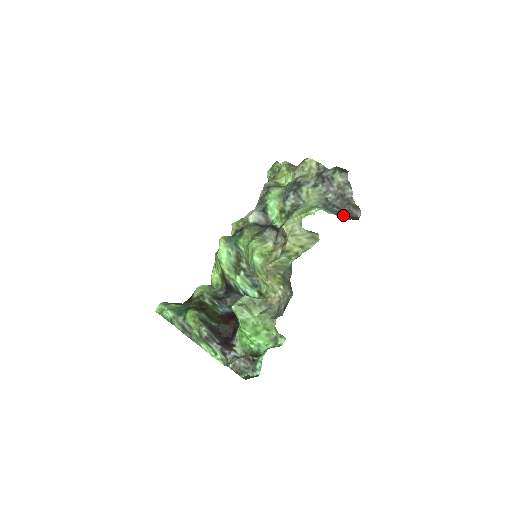
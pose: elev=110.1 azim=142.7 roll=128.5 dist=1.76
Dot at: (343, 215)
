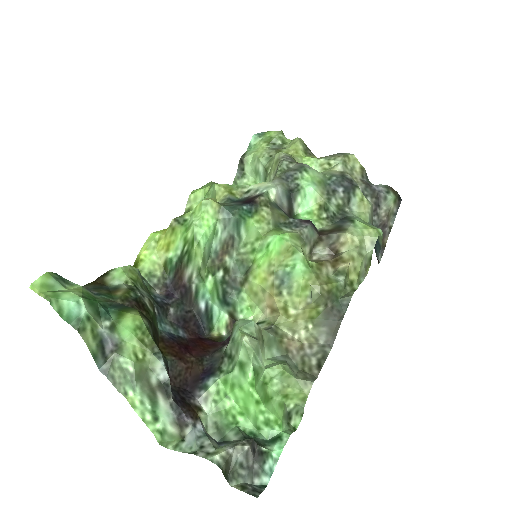
Dot at: (375, 251)
